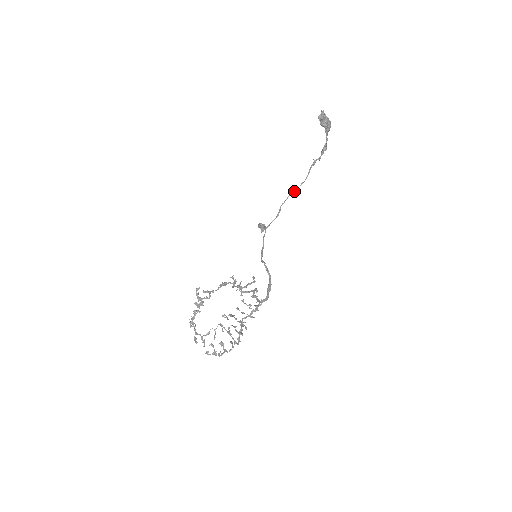
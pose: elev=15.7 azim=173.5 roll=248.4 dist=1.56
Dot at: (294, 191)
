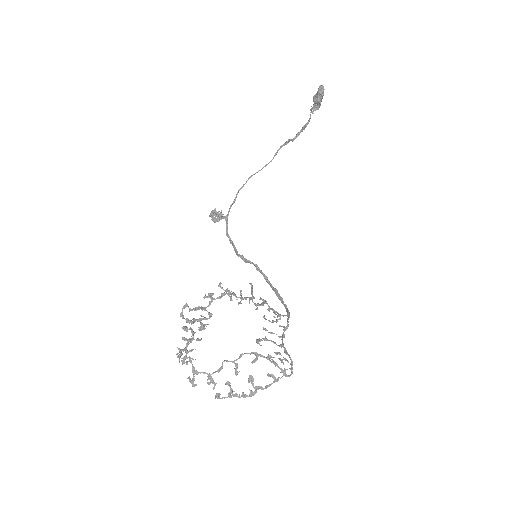
Dot at: (255, 173)
